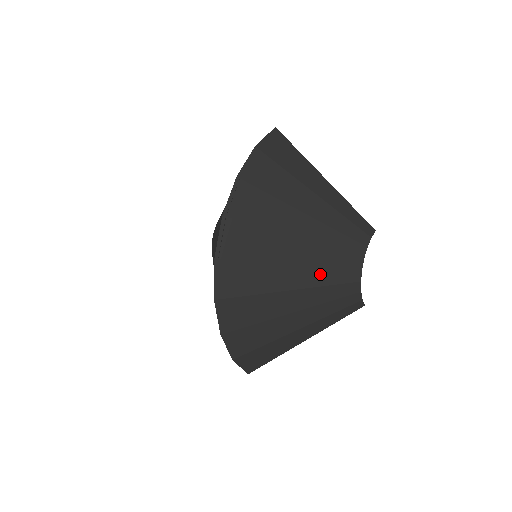
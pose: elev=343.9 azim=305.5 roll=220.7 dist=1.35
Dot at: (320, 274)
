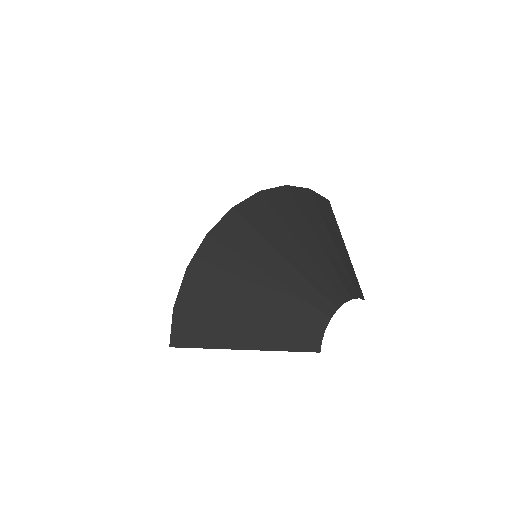
Dot at: (301, 283)
